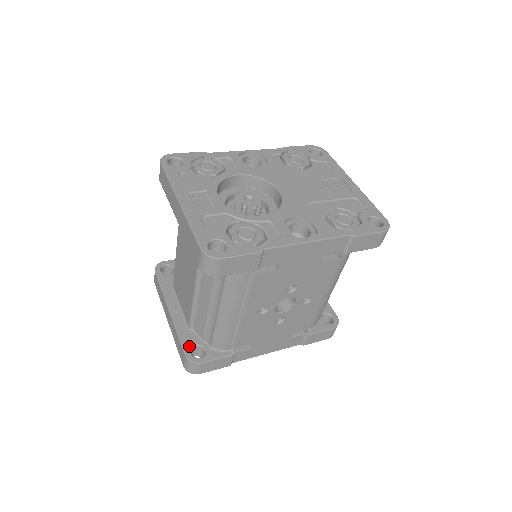
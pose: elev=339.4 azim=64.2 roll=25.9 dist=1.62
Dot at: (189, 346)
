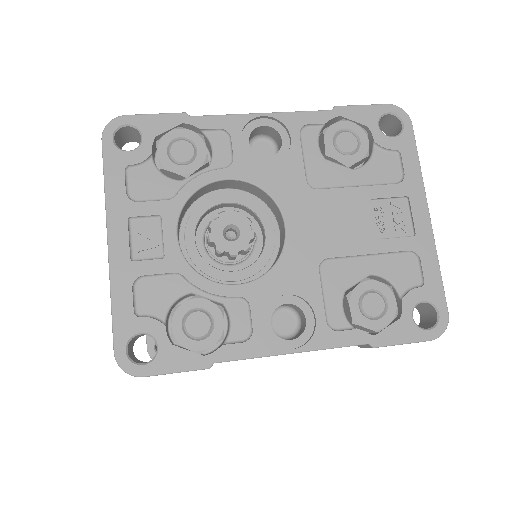
Dot at: occluded
